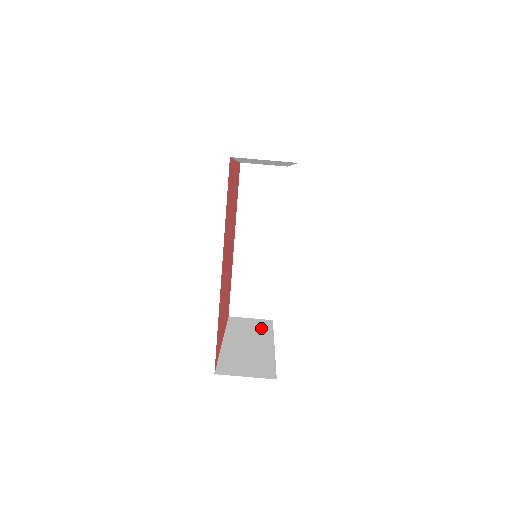
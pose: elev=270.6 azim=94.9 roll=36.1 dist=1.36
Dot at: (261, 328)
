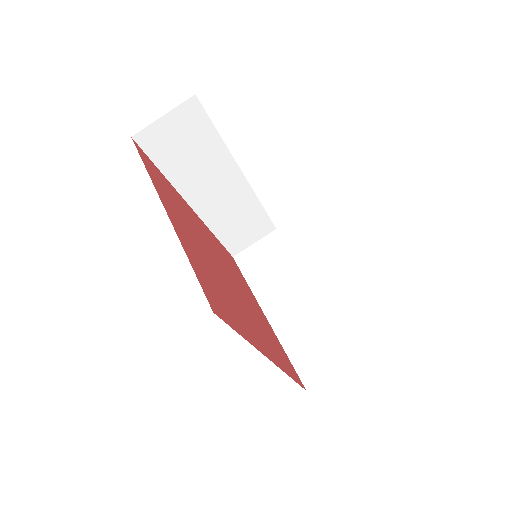
Dot at: (279, 259)
